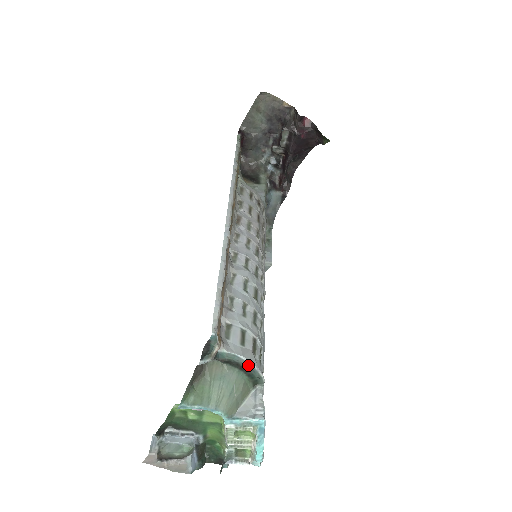
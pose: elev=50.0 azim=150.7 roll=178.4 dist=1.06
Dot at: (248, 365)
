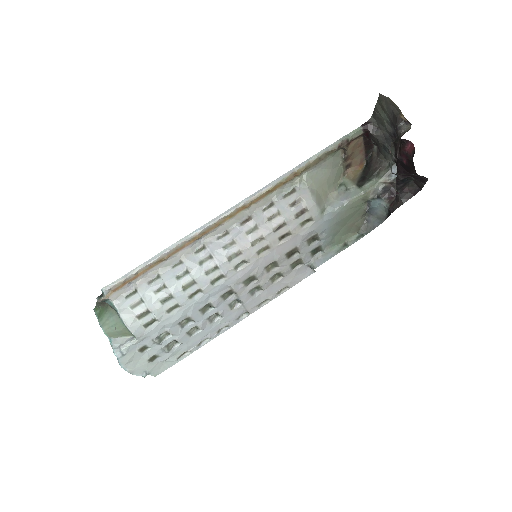
Dot at: (122, 321)
